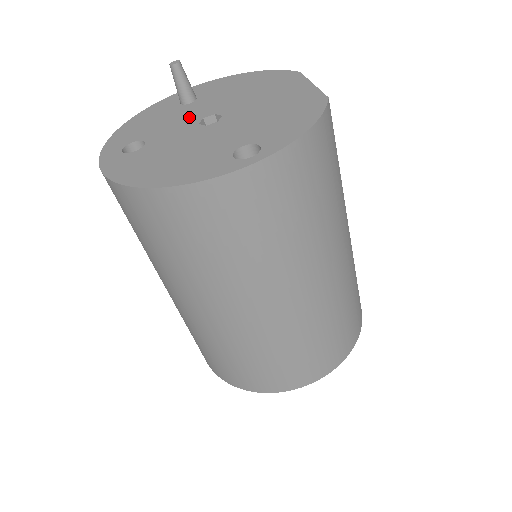
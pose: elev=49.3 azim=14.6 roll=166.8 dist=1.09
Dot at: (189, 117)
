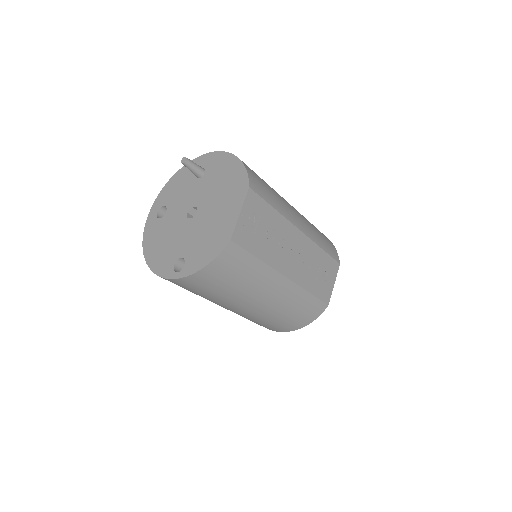
Dot at: (189, 199)
